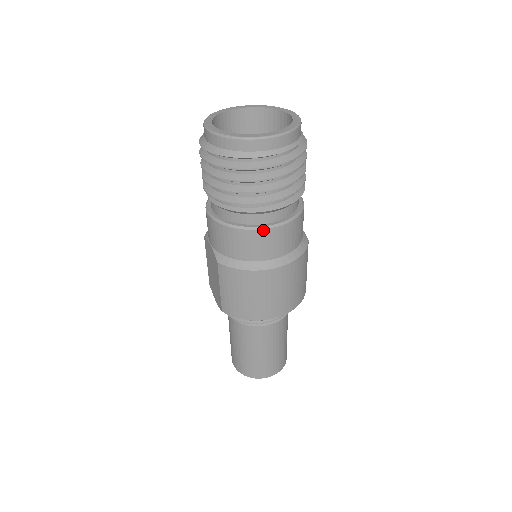
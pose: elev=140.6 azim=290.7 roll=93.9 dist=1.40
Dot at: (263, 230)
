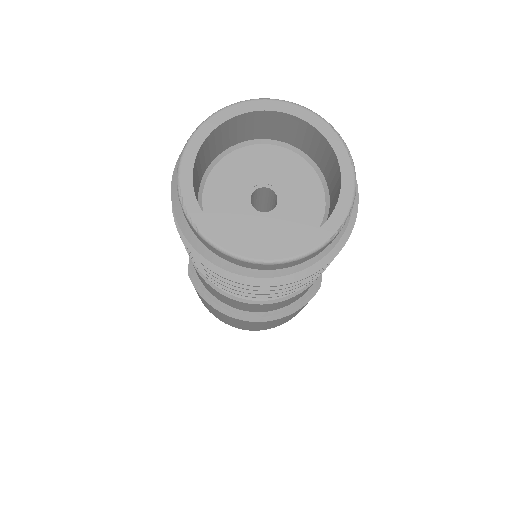
Dot at: (238, 301)
